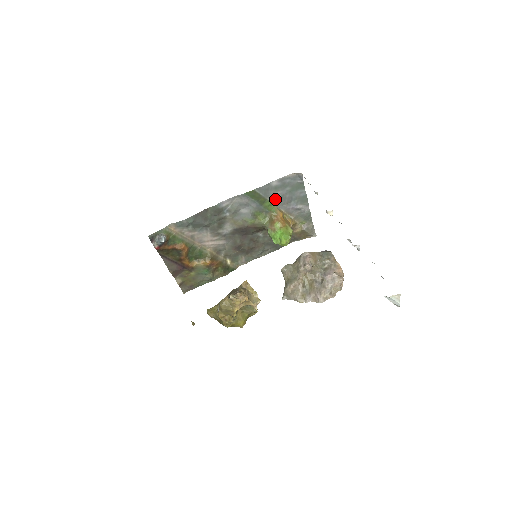
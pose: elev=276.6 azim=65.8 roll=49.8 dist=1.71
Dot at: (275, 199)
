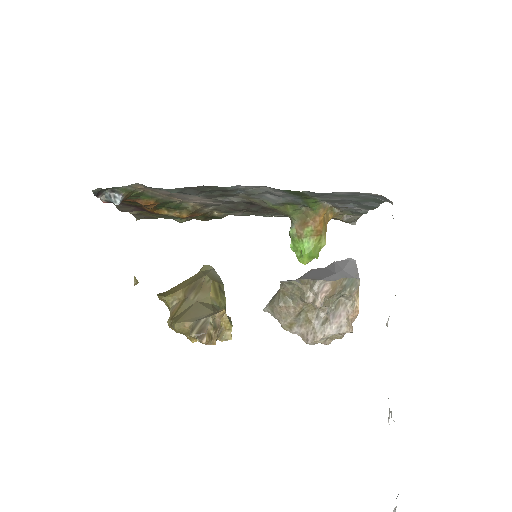
Dot at: (327, 199)
